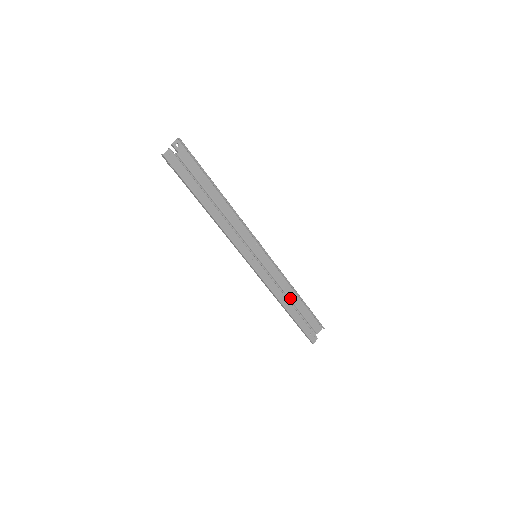
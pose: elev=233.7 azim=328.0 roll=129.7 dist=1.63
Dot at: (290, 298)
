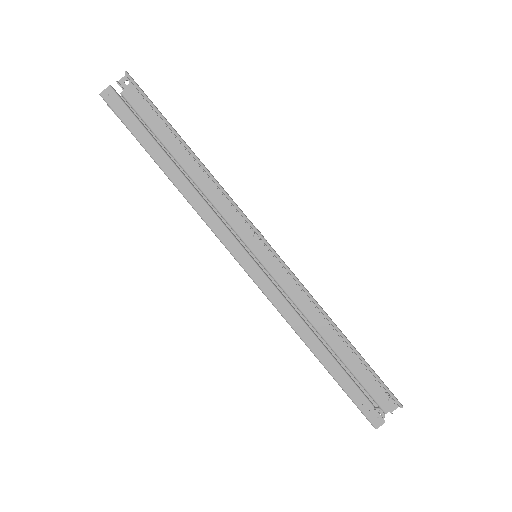
Dot at: (323, 337)
